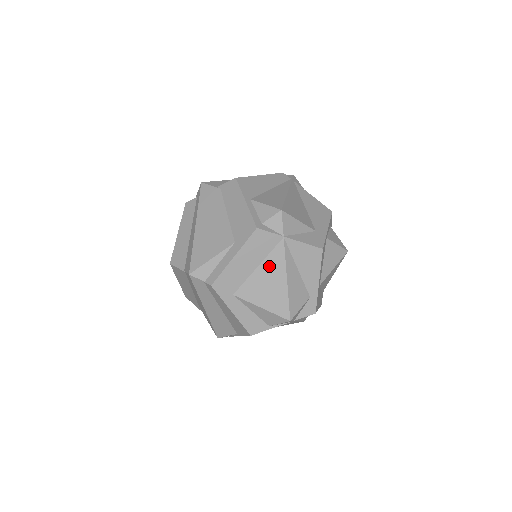
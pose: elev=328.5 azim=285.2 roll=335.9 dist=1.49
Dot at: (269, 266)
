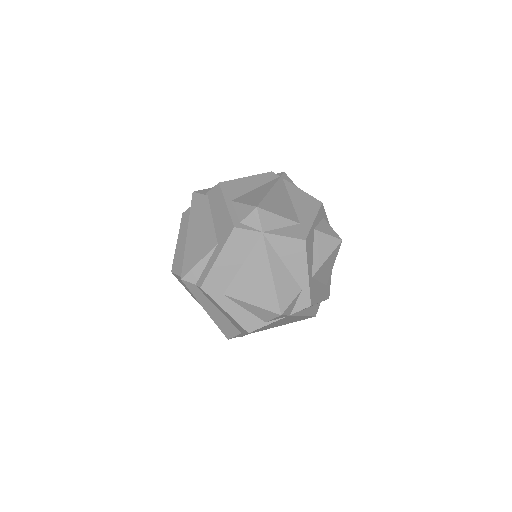
Dot at: (253, 263)
